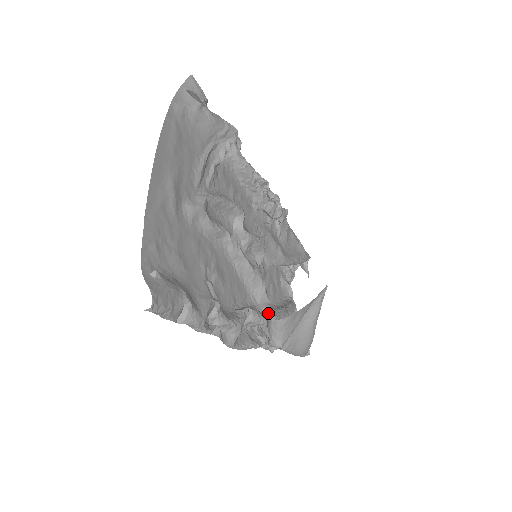
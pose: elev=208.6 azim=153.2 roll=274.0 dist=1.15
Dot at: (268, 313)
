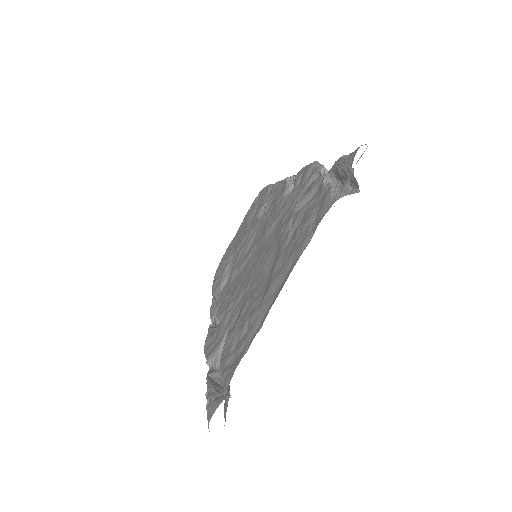
Dot at: occluded
